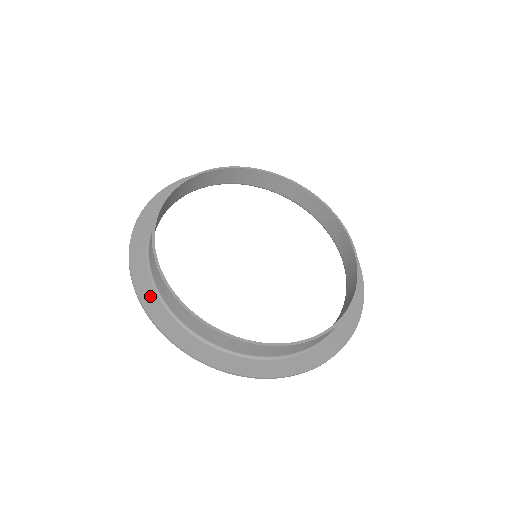
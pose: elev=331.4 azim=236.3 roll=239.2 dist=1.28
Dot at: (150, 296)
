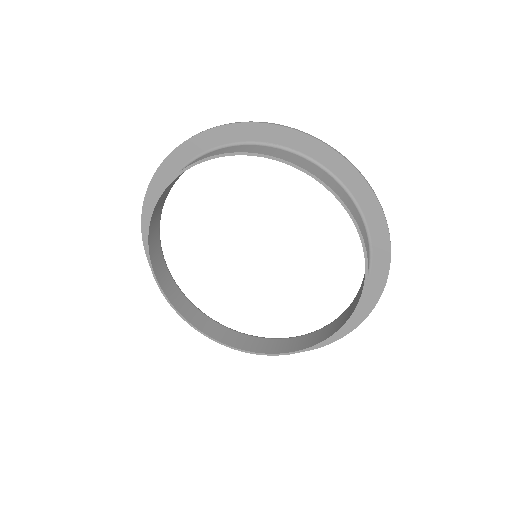
Dot at: occluded
